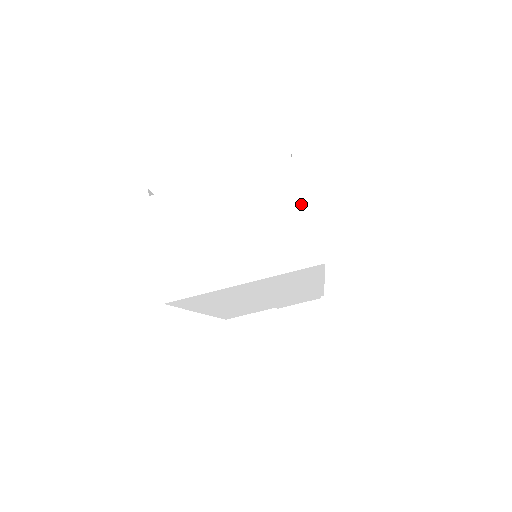
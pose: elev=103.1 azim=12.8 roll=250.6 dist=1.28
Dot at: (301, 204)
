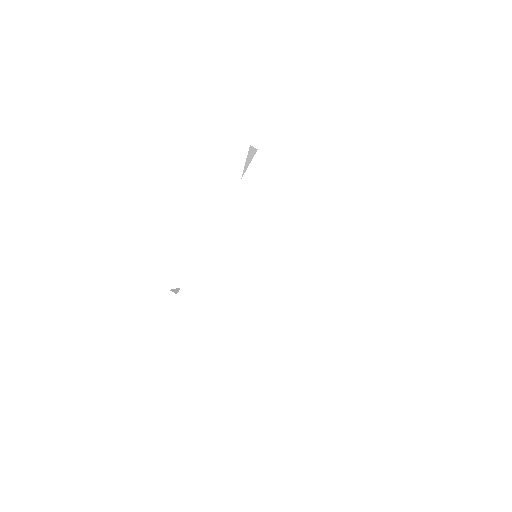
Dot at: (303, 180)
